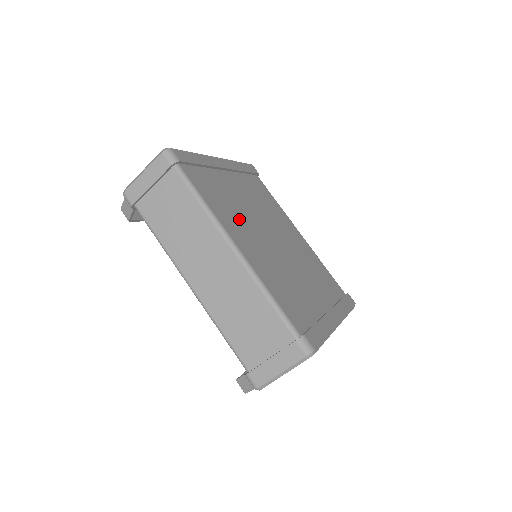
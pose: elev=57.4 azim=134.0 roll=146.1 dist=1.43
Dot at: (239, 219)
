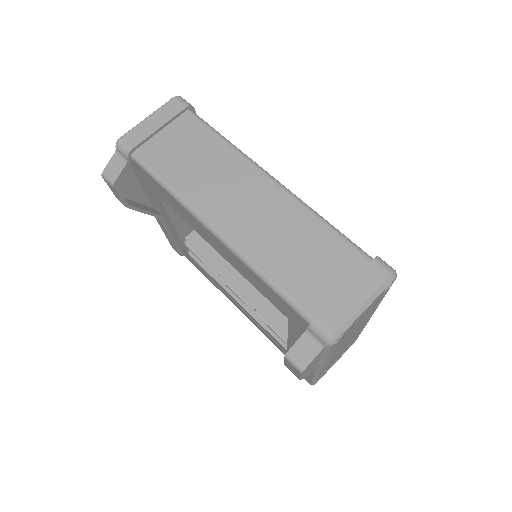
Dot at: occluded
